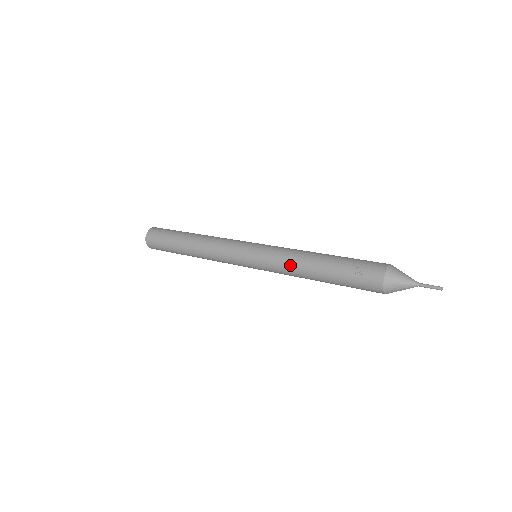
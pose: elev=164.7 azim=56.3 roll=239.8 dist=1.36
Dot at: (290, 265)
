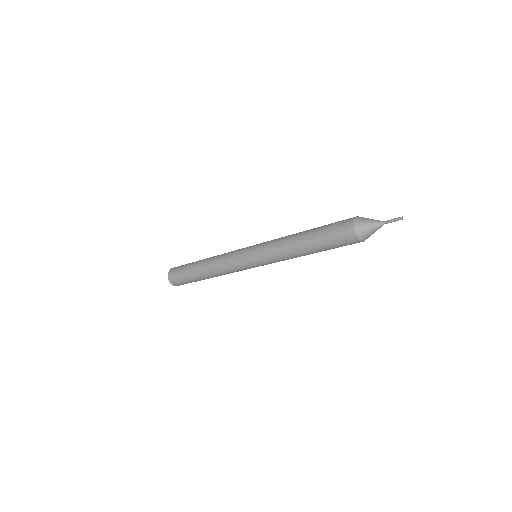
Dot at: (281, 243)
